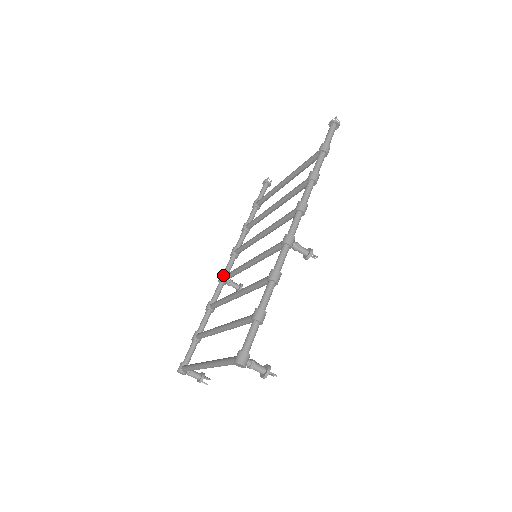
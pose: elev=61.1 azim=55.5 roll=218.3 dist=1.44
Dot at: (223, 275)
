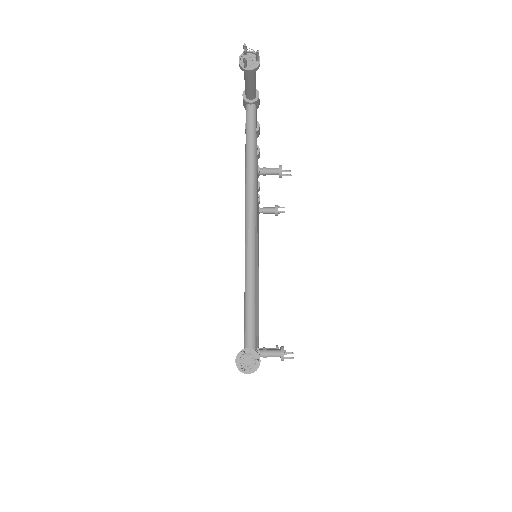
Dot at: occluded
